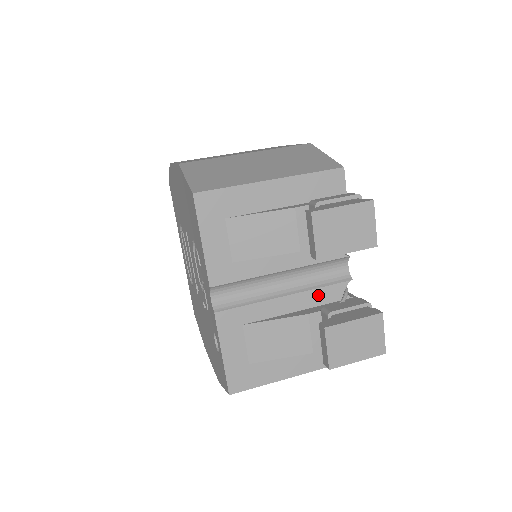
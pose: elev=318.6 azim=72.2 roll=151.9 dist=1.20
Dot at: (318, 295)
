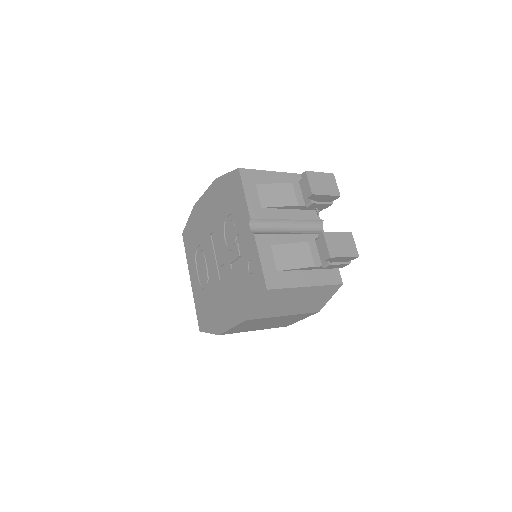
Dot at: (310, 238)
